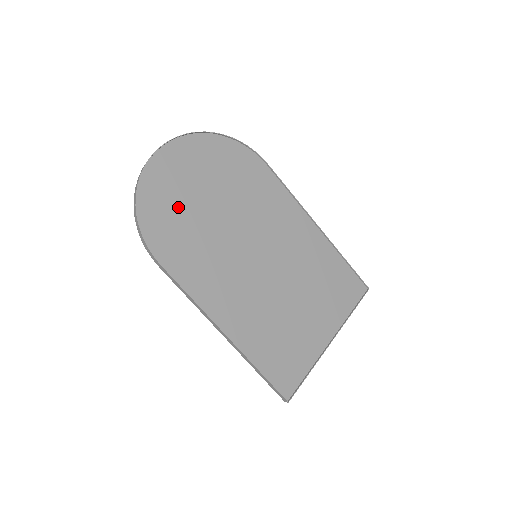
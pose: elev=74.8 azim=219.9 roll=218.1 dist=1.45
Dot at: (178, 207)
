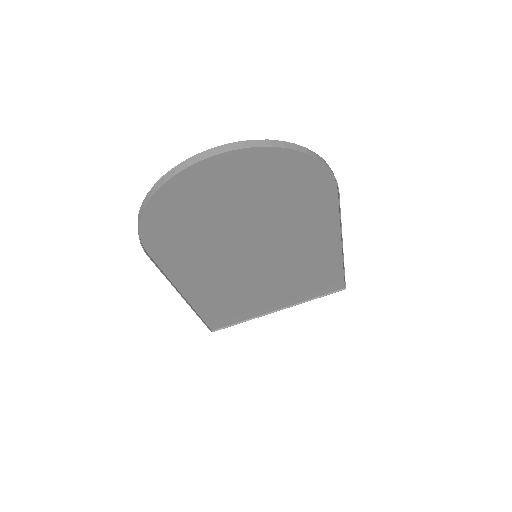
Dot at: (196, 214)
